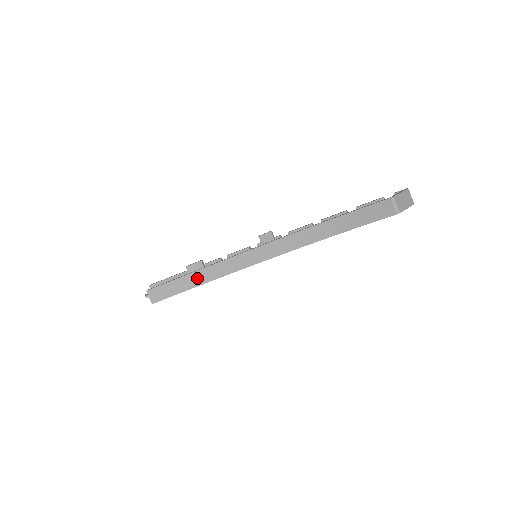
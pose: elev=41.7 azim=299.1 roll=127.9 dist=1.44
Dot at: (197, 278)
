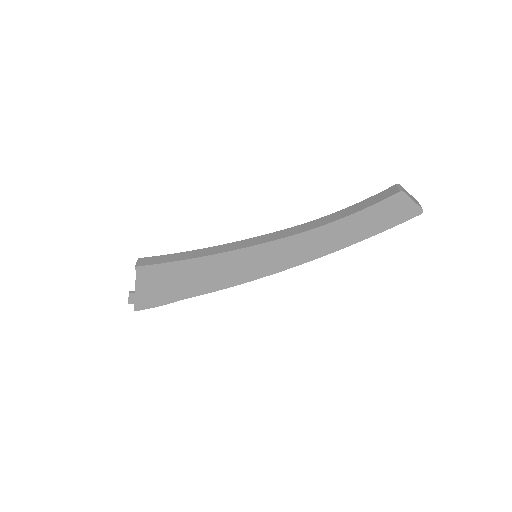
Dot at: (191, 254)
